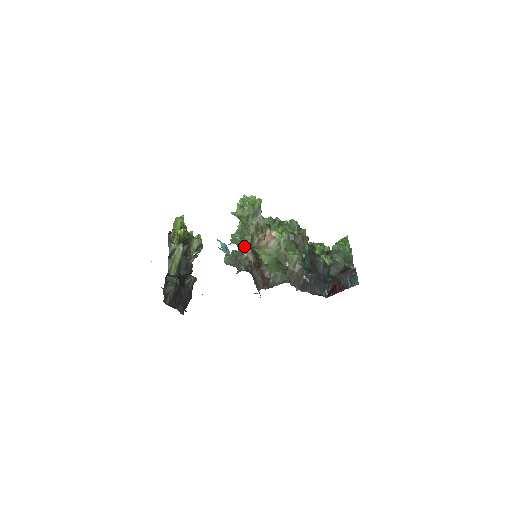
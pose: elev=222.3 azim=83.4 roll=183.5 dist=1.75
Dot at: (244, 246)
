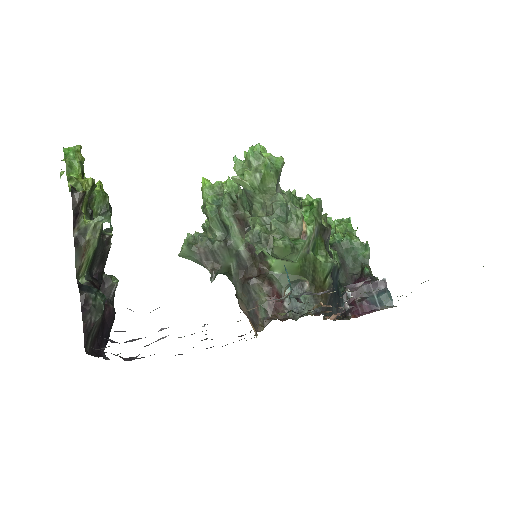
Dot at: (288, 260)
